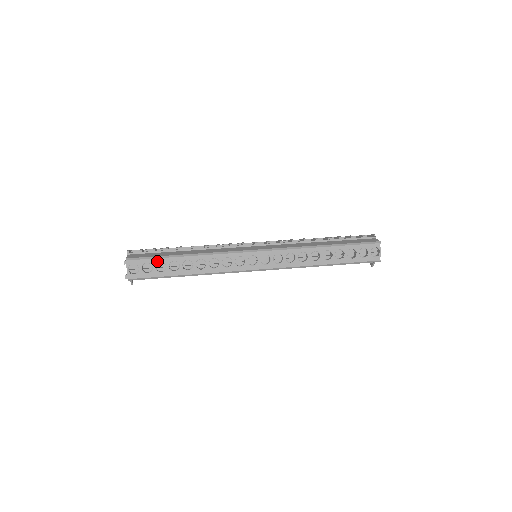
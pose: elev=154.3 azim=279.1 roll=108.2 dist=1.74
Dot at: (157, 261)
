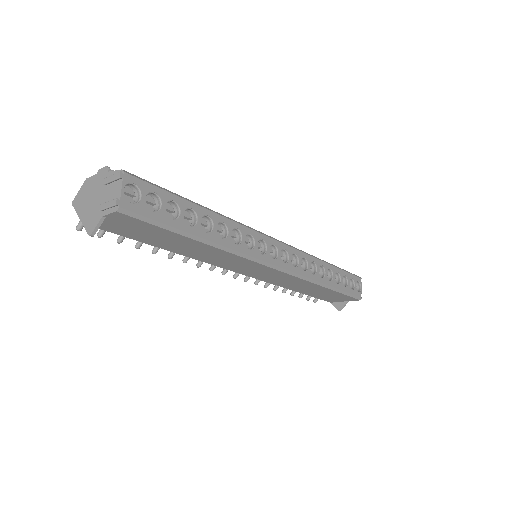
Dot at: (169, 197)
